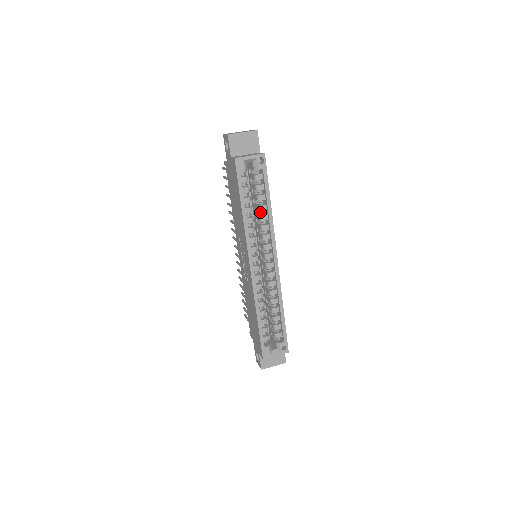
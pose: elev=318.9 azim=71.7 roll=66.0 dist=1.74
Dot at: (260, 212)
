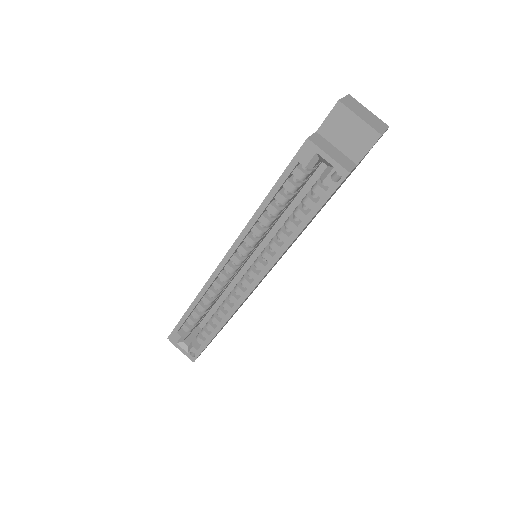
Dot at: occluded
